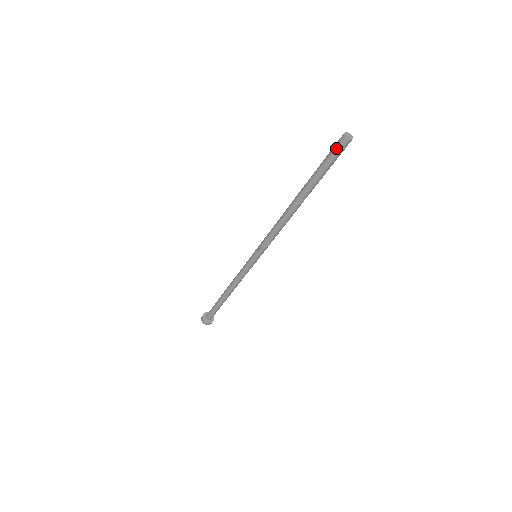
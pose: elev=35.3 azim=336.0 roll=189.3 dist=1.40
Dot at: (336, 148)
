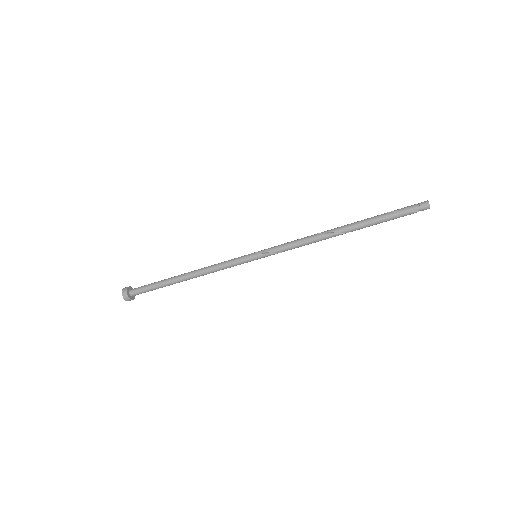
Dot at: (416, 209)
